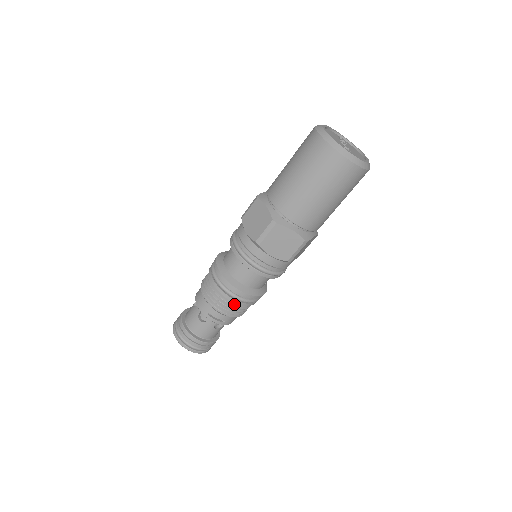
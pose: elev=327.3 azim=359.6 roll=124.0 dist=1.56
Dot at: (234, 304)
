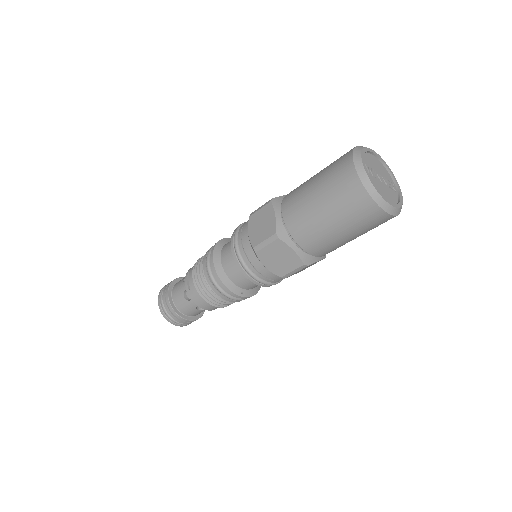
Dot at: (203, 271)
